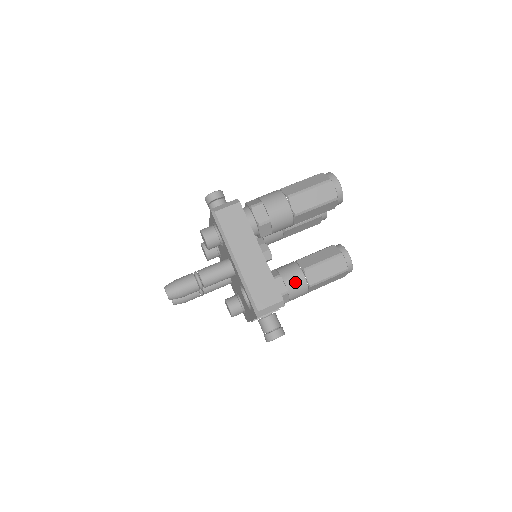
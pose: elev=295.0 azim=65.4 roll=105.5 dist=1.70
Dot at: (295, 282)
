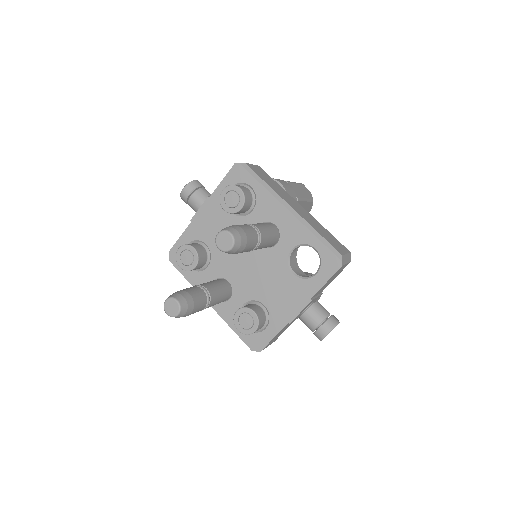
Dot at: occluded
